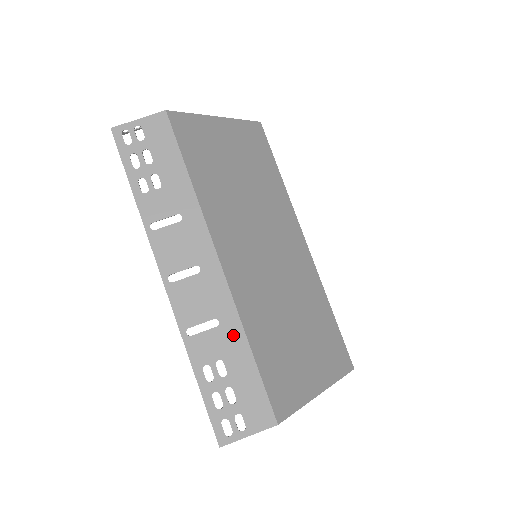
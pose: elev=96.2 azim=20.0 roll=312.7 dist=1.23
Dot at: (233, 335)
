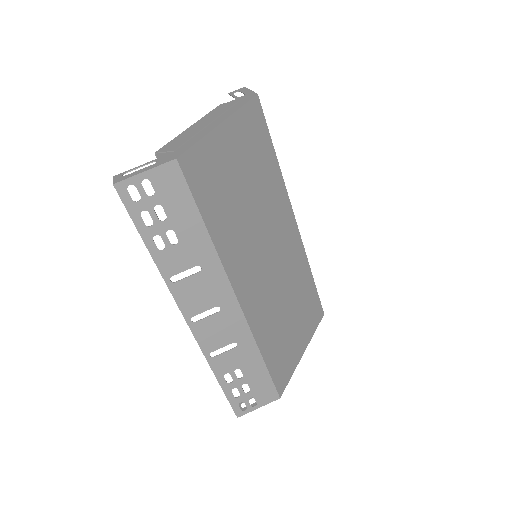
Dot at: (249, 351)
